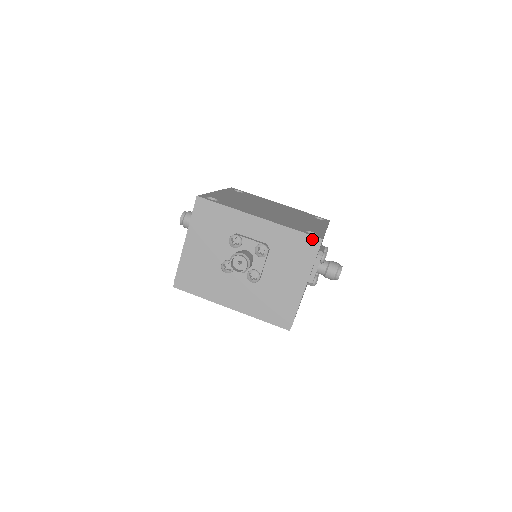
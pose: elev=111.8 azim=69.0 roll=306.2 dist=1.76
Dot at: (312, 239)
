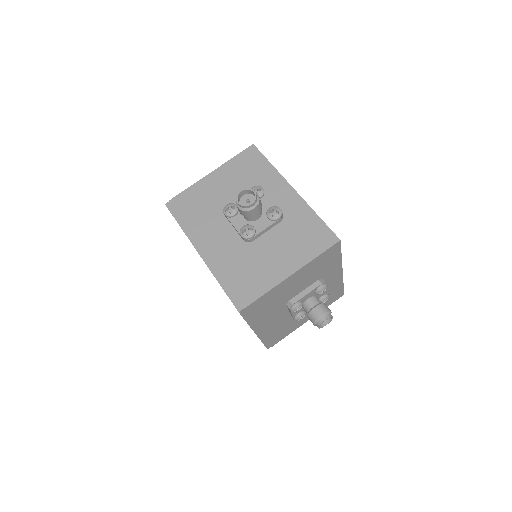
Dot at: (330, 234)
